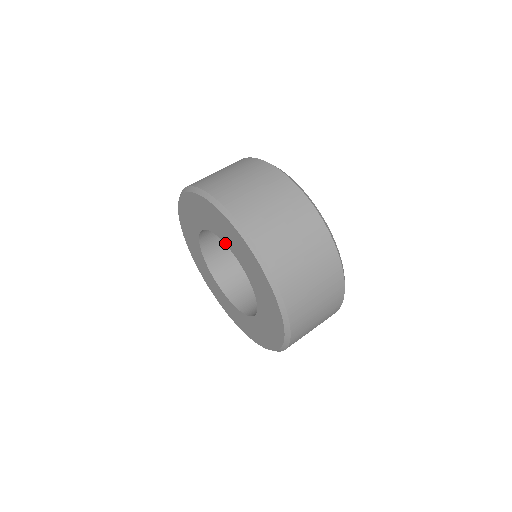
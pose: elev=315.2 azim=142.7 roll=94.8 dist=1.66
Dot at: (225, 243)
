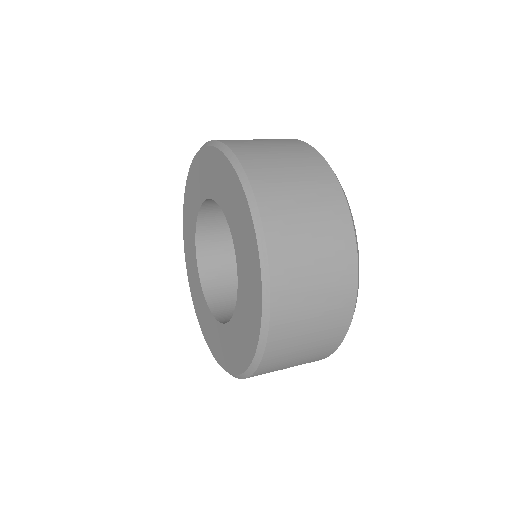
Dot at: (205, 198)
